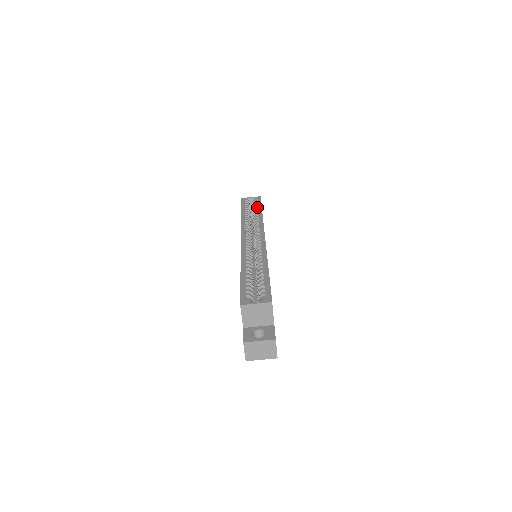
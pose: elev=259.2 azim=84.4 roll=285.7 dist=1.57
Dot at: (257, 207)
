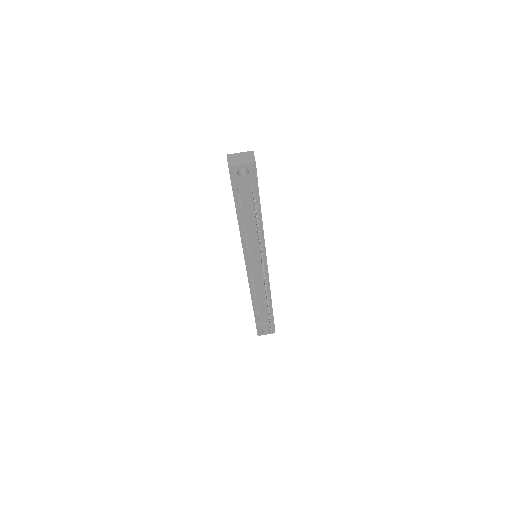
Dot at: occluded
